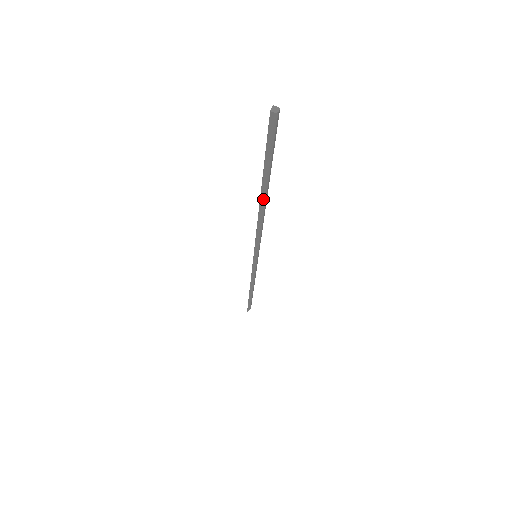
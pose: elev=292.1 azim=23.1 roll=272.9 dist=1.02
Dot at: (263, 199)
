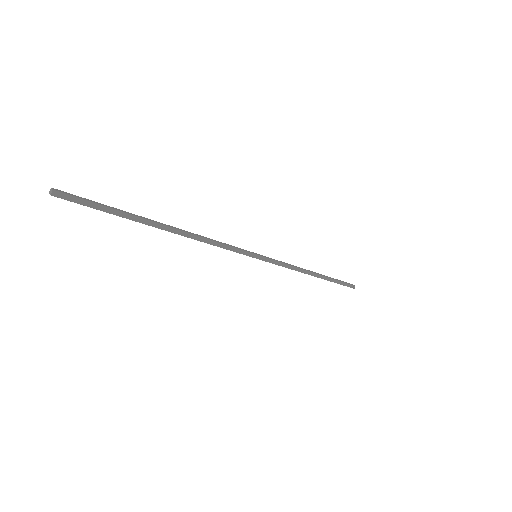
Dot at: (164, 228)
